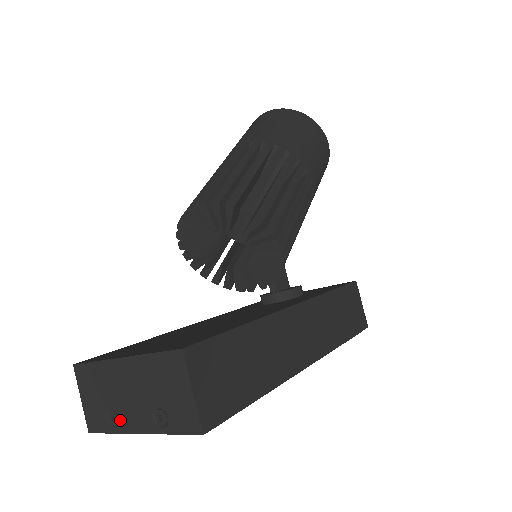
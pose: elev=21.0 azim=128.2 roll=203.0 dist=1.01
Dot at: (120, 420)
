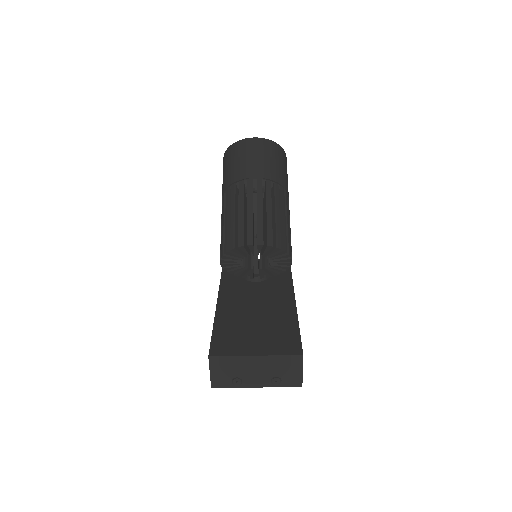
Dot at: (243, 382)
